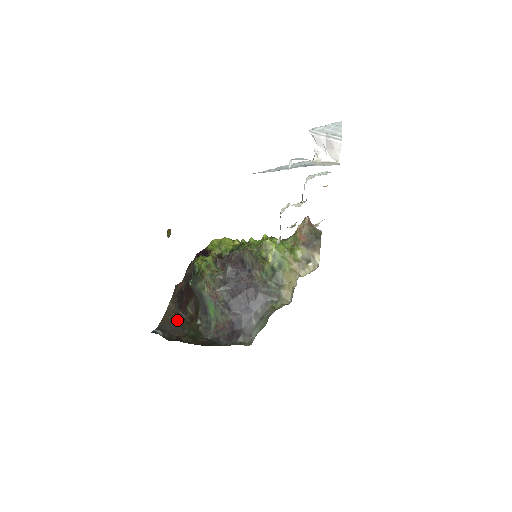
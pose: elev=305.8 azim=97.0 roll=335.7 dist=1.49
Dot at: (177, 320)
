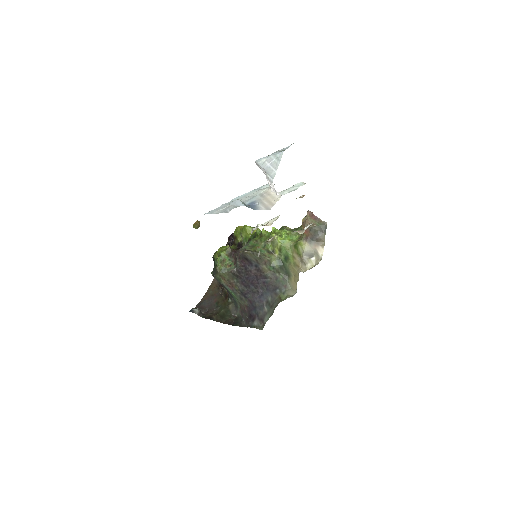
Dot at: (215, 296)
